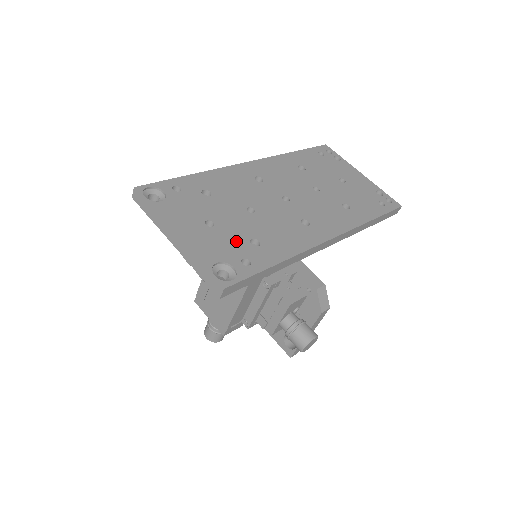
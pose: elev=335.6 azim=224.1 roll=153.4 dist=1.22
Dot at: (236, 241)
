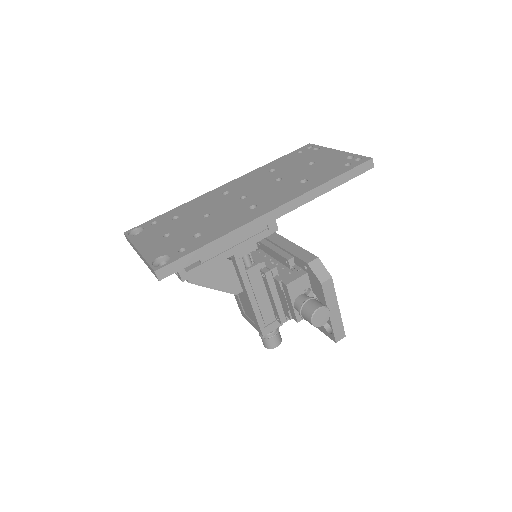
Dot at: (182, 239)
